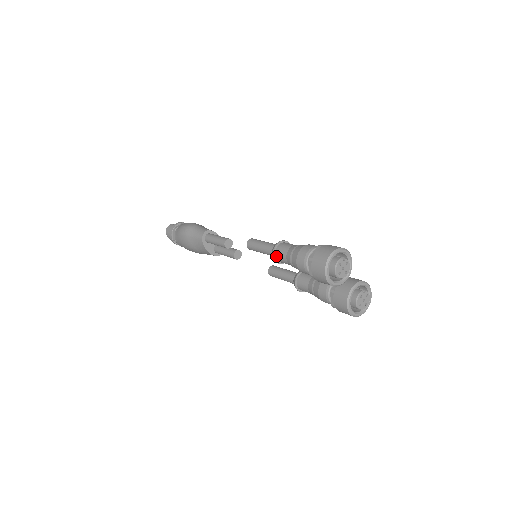
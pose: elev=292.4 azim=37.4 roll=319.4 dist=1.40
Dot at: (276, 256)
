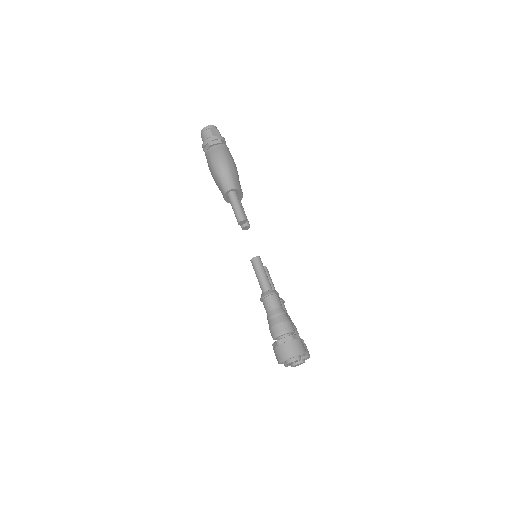
Dot at: (263, 301)
